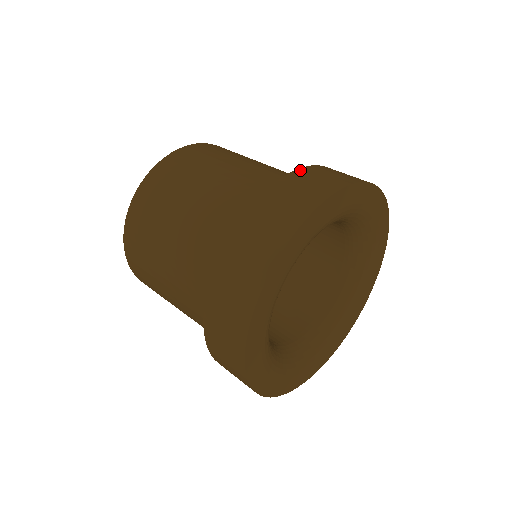
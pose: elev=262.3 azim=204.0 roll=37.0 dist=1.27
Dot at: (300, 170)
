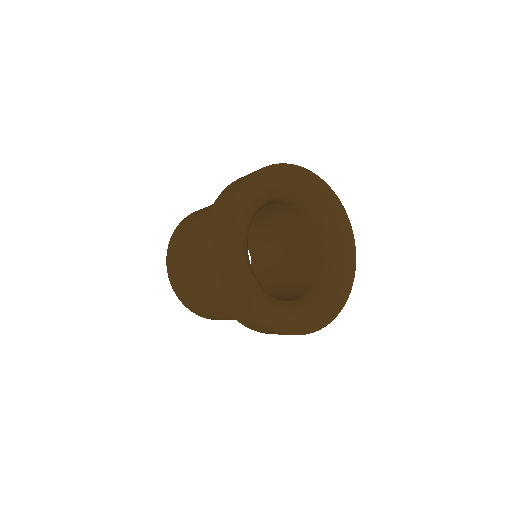
Dot at: (207, 223)
